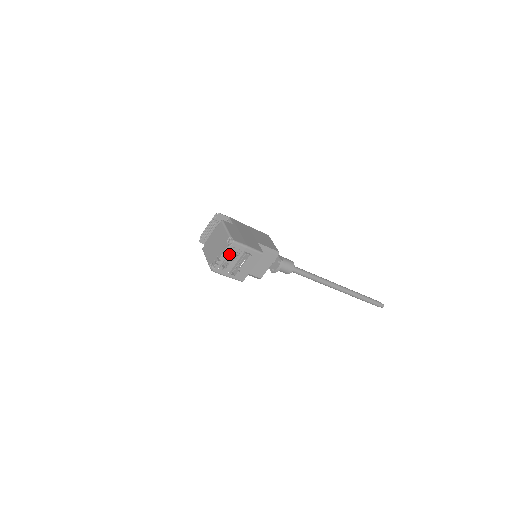
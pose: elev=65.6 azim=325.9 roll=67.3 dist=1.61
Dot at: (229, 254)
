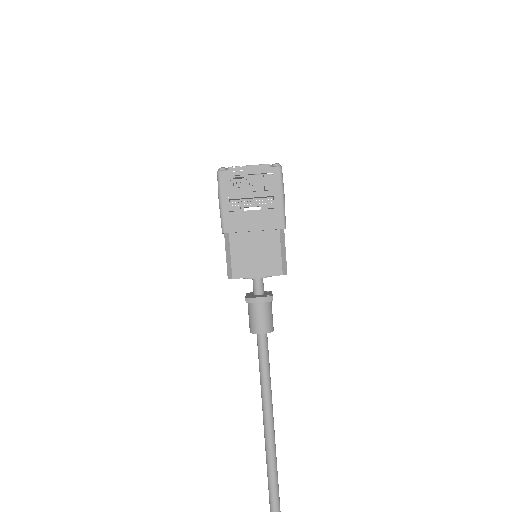
Dot at: (258, 175)
